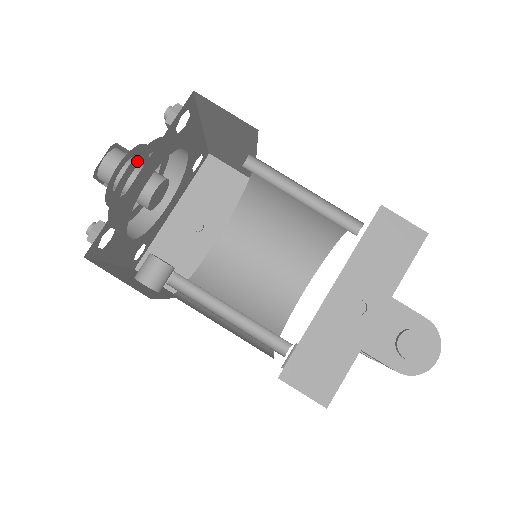
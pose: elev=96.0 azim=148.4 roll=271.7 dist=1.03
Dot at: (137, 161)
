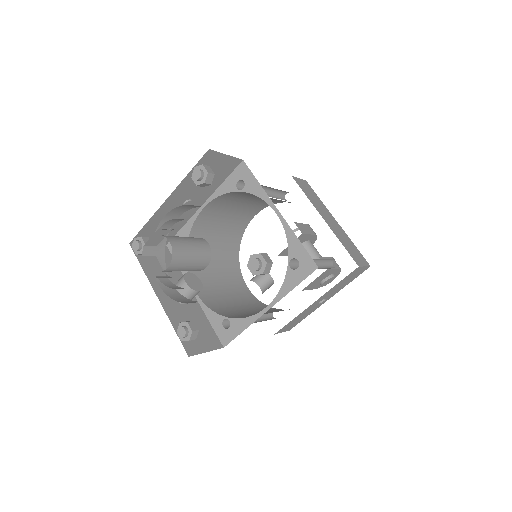
Dot at: occluded
